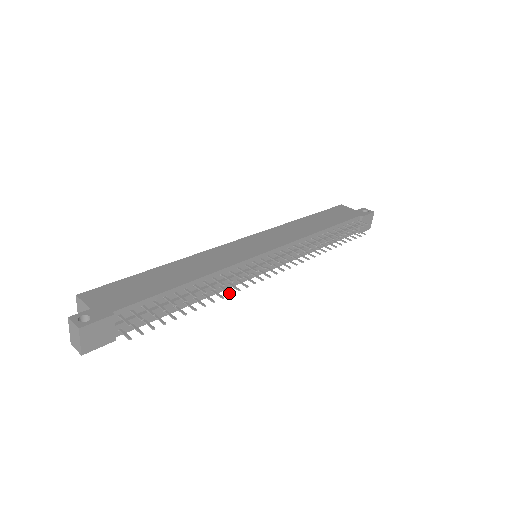
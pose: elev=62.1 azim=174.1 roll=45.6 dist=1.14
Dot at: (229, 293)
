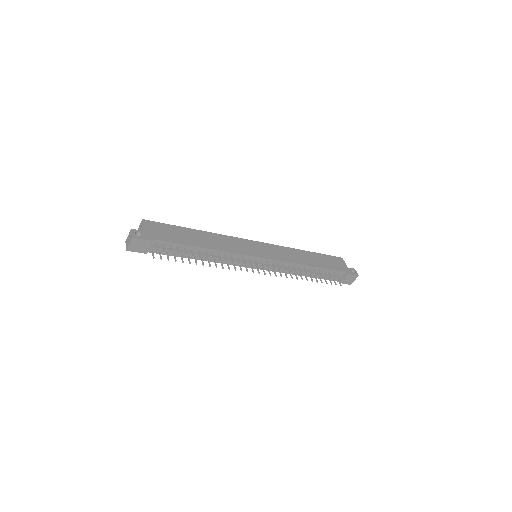
Dot at: (222, 267)
